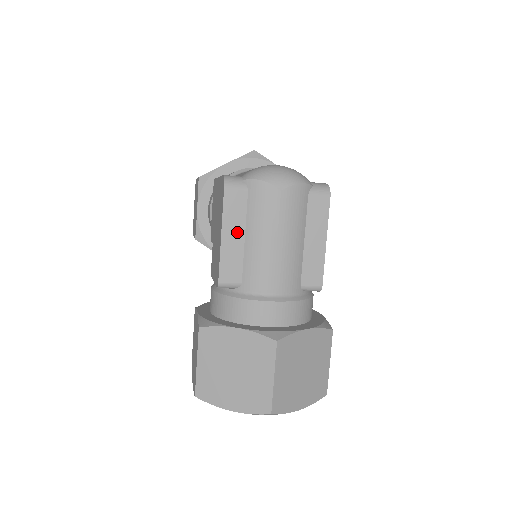
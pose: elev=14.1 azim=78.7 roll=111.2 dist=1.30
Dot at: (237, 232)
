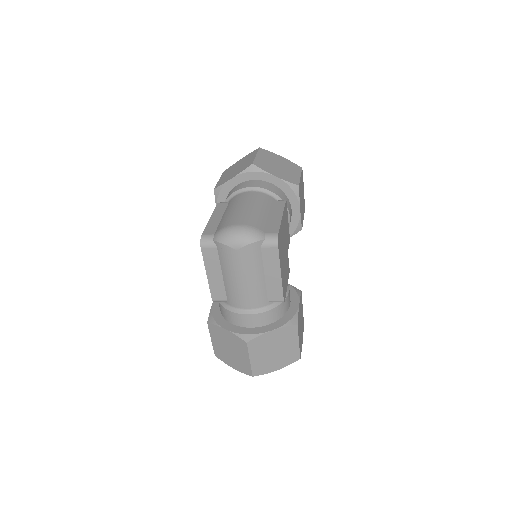
Dot at: (216, 272)
